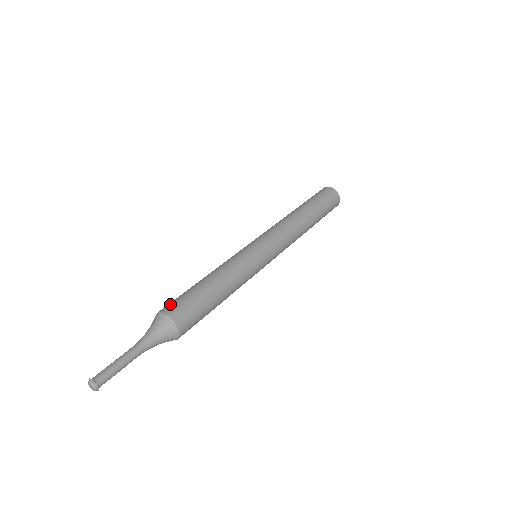
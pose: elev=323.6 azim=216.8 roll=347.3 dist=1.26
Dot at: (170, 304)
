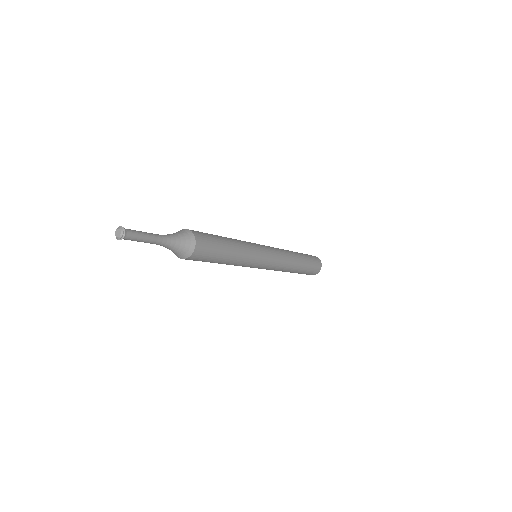
Dot at: occluded
